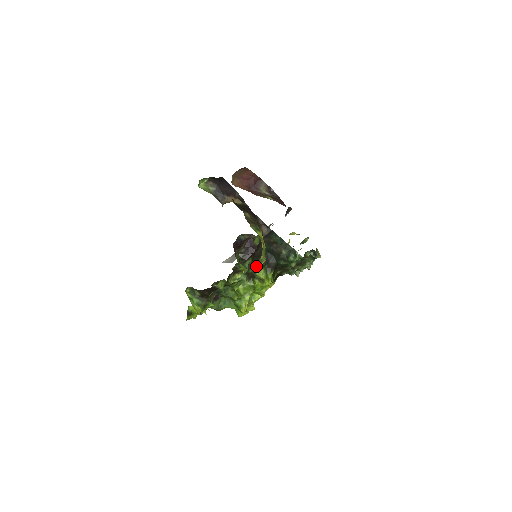
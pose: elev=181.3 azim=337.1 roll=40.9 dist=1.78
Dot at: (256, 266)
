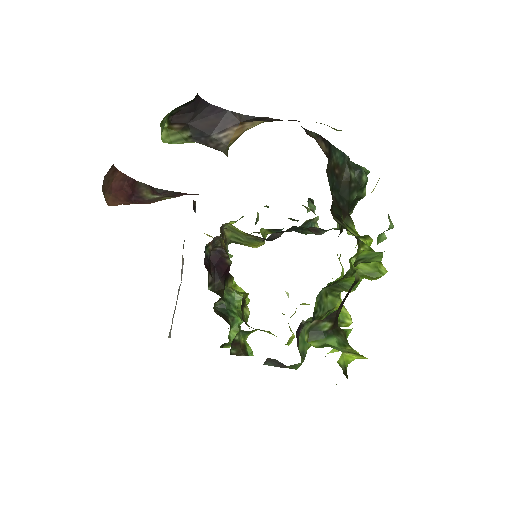
Dot at: (339, 221)
